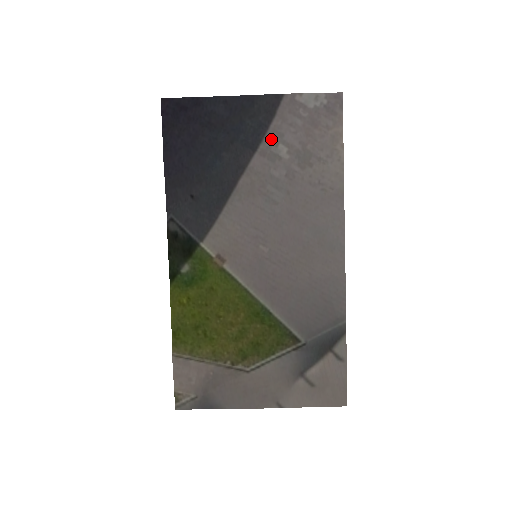
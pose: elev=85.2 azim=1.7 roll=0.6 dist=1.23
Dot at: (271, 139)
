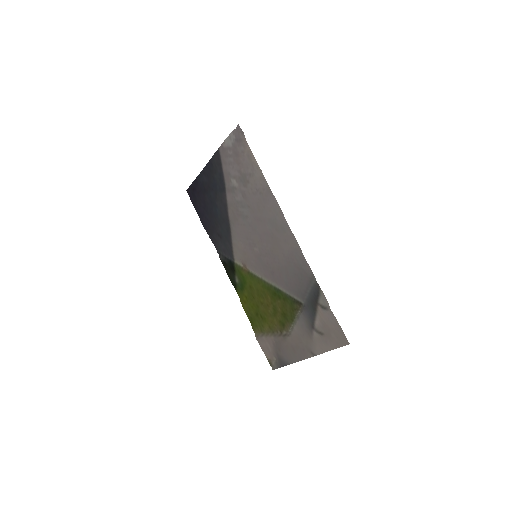
Dot at: (227, 179)
